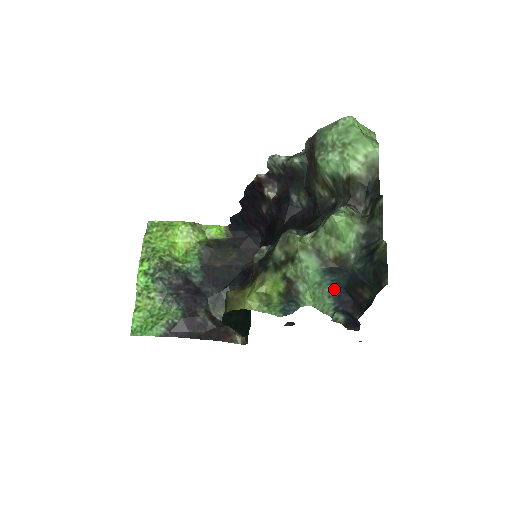
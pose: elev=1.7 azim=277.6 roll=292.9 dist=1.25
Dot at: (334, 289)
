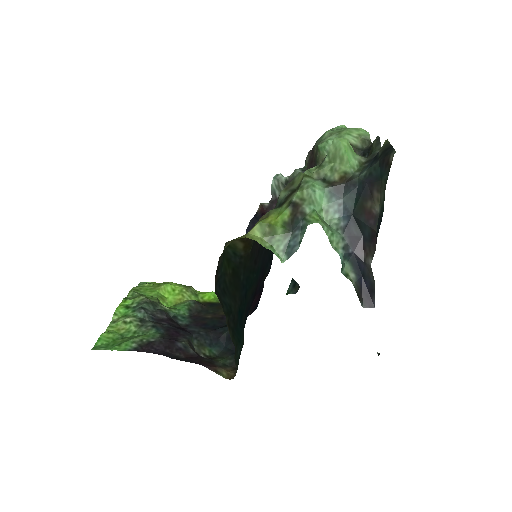
Dot at: (342, 219)
